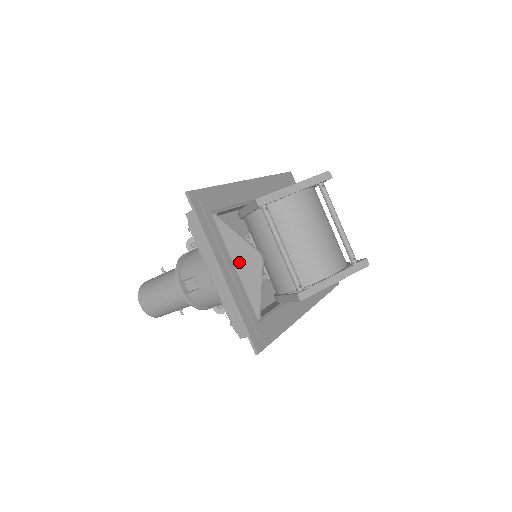
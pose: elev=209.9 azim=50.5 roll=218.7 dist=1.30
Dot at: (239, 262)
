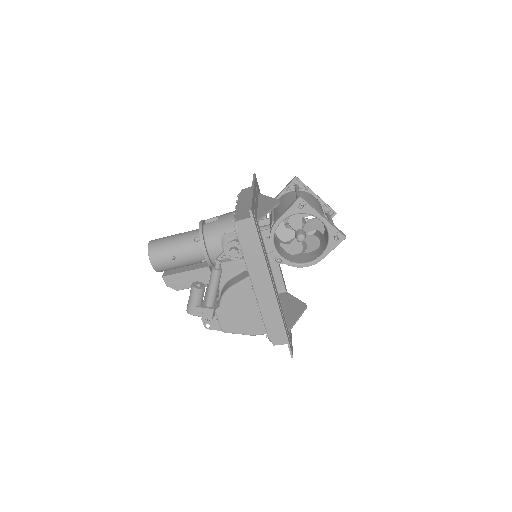
Dot at: (262, 204)
